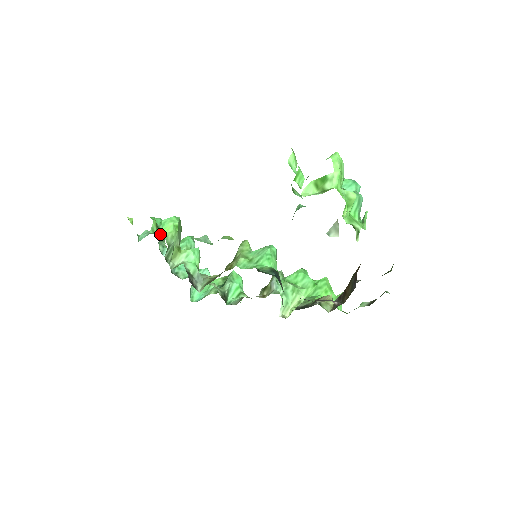
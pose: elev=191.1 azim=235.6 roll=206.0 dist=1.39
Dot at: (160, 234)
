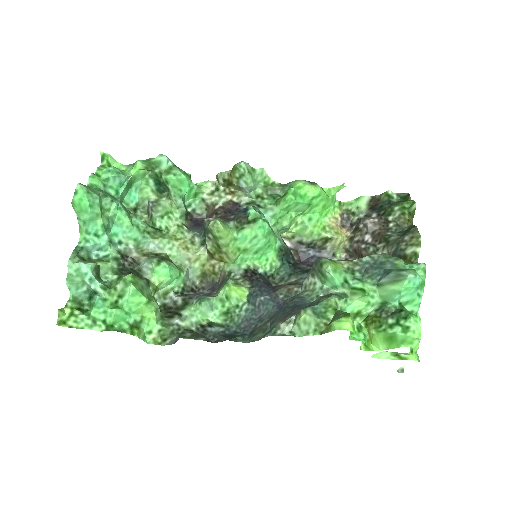
Dot at: (145, 323)
